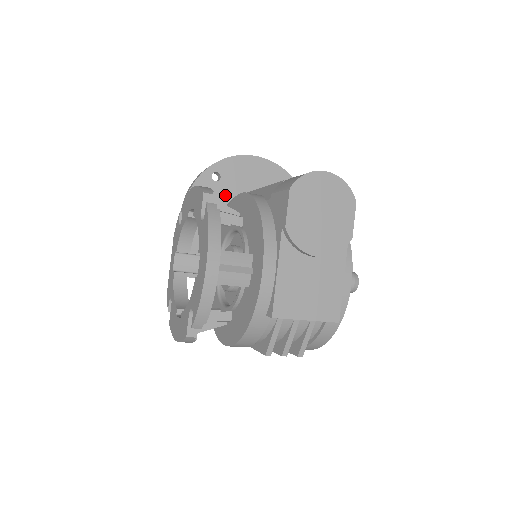
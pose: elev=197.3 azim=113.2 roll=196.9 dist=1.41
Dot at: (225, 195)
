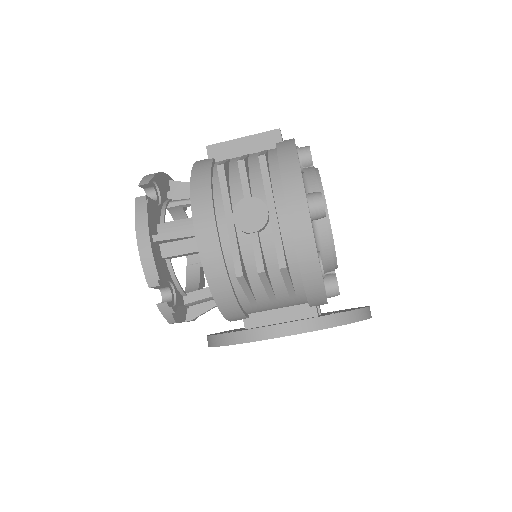
Dot at: occluded
